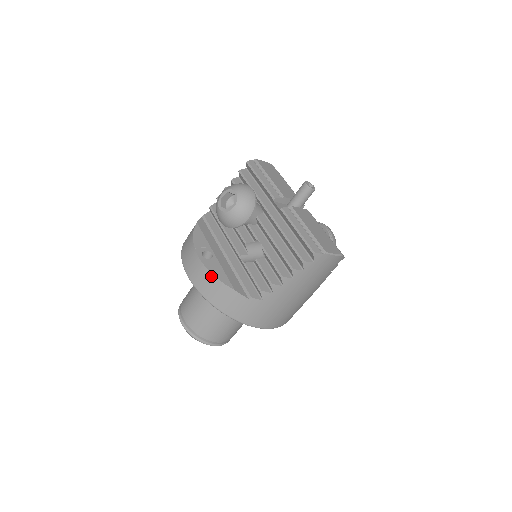
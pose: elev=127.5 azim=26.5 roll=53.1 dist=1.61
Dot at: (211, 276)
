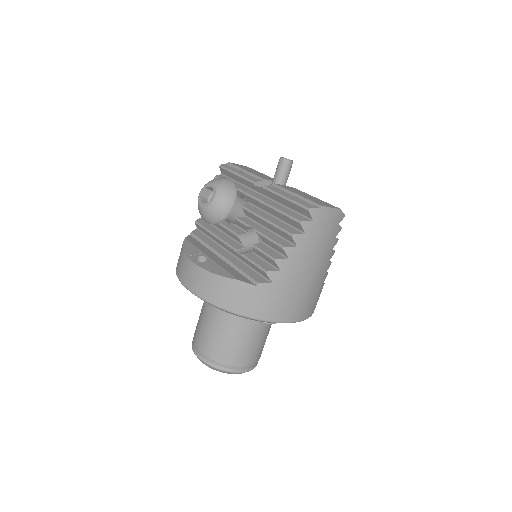
Dot at: (210, 275)
